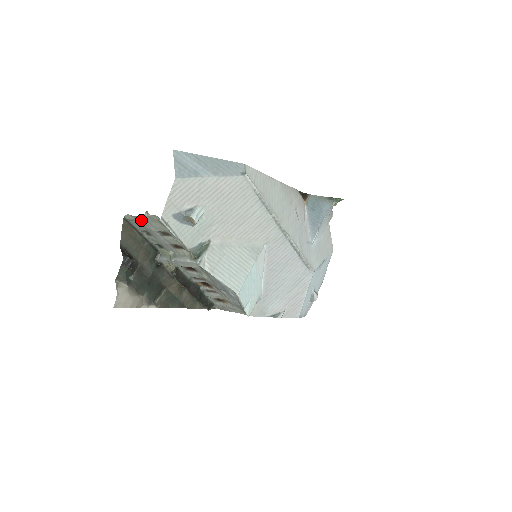
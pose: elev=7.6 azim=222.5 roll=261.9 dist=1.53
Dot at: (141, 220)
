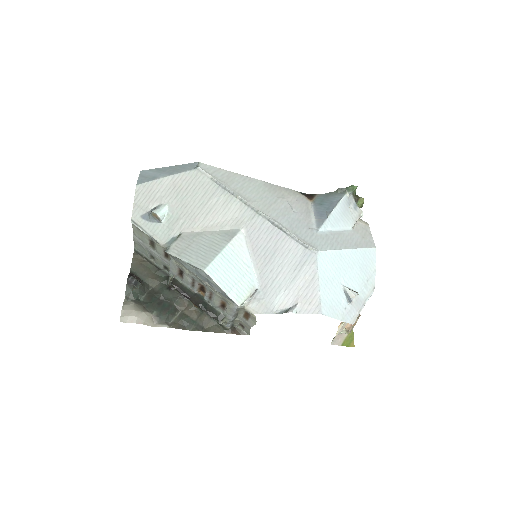
Dot at: (137, 241)
